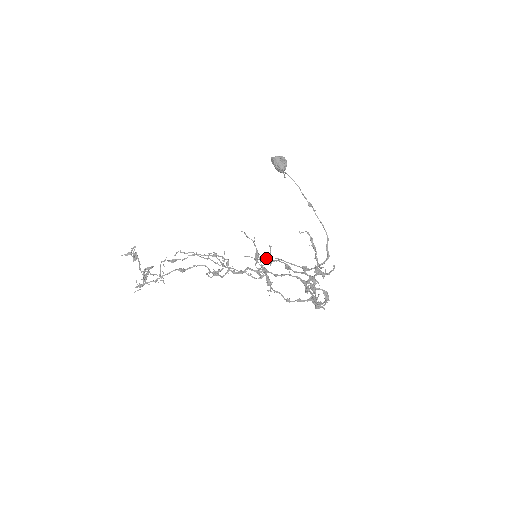
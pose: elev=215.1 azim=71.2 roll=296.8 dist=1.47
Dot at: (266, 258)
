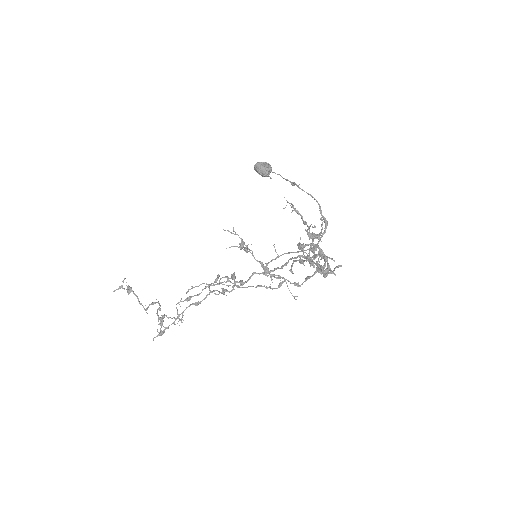
Dot at: (274, 259)
